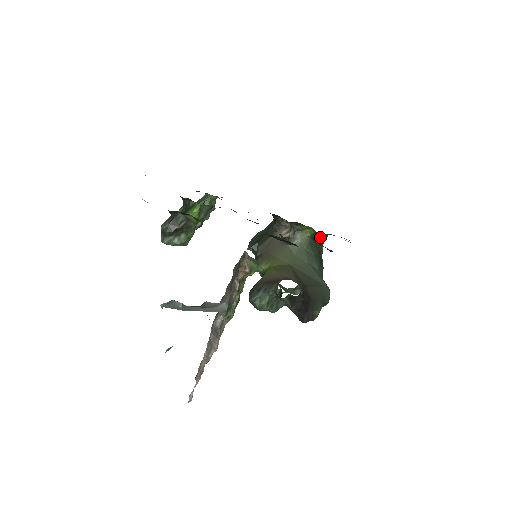
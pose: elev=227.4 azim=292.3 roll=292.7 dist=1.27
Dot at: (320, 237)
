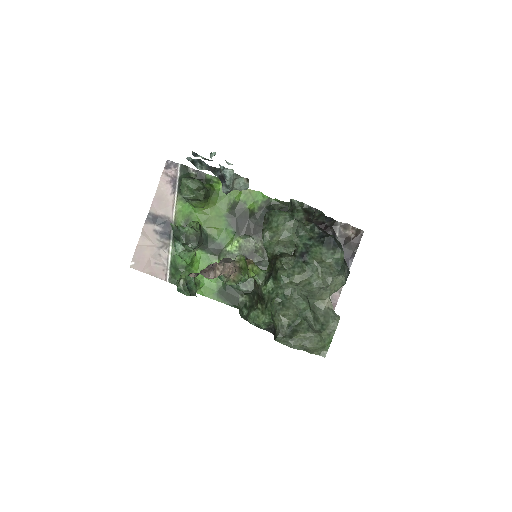
Dot at: occluded
